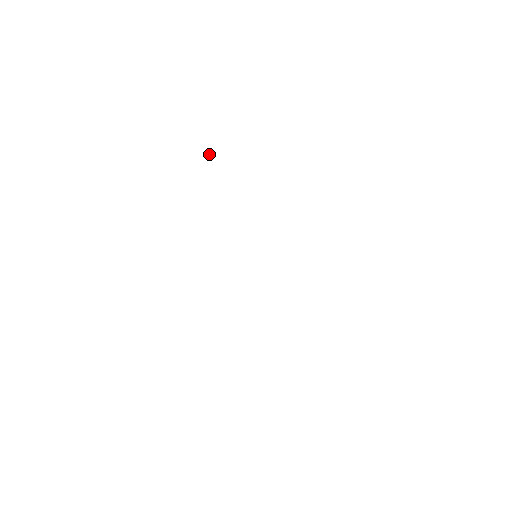
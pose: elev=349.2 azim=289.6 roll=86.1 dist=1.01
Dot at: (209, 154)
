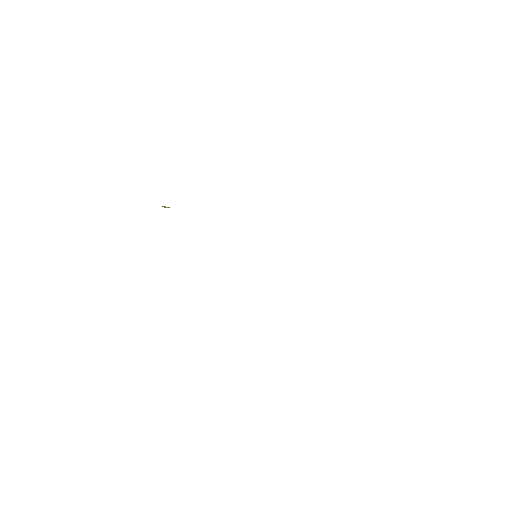
Dot at: occluded
